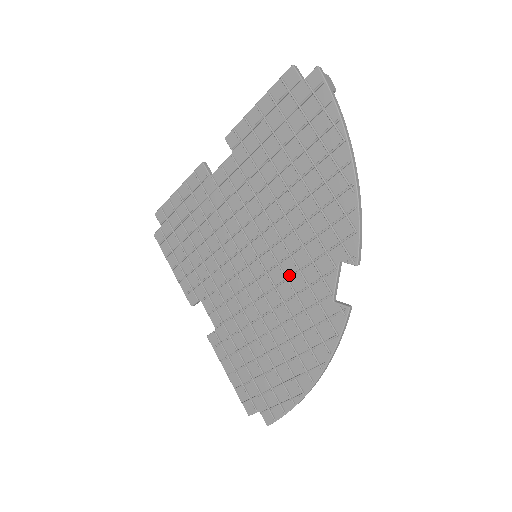
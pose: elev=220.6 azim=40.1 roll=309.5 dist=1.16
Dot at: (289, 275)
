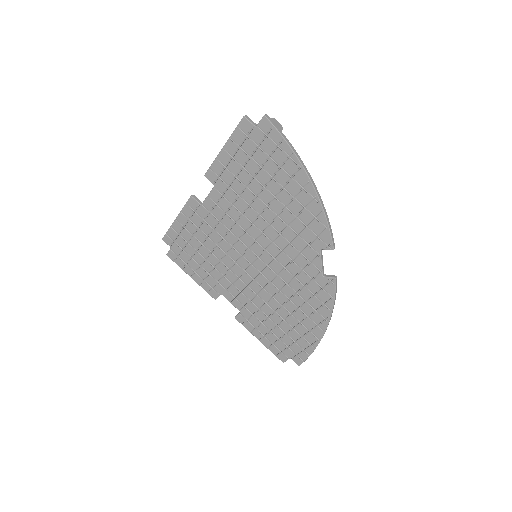
Dot at: (285, 265)
